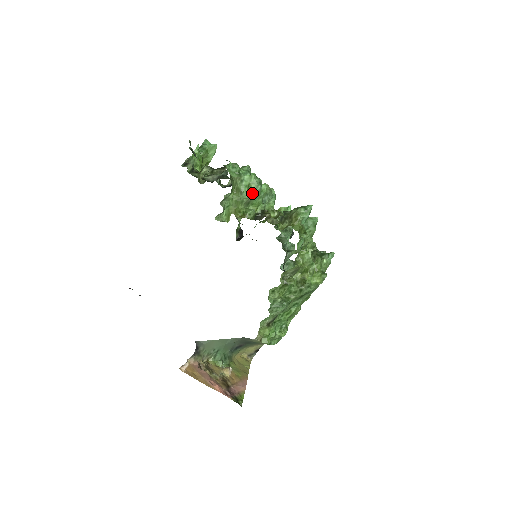
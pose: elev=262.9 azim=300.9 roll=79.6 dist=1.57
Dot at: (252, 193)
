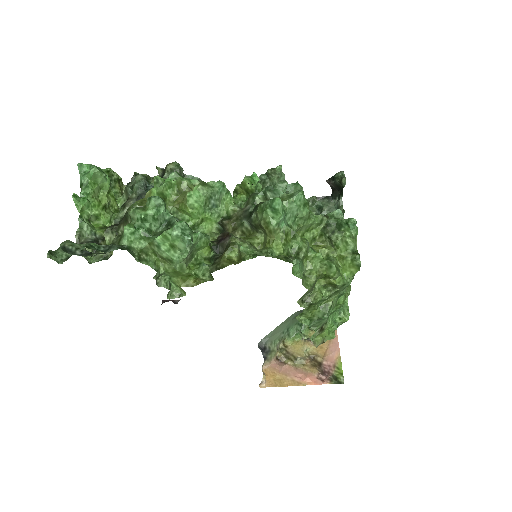
Dot at: (184, 251)
